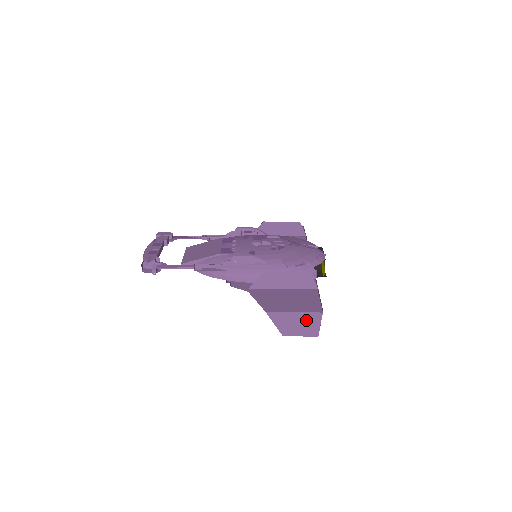
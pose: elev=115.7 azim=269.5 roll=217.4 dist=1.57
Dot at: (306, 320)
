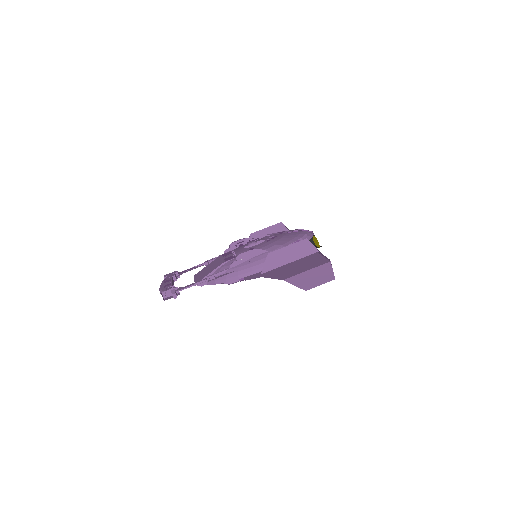
Dot at: (319, 272)
